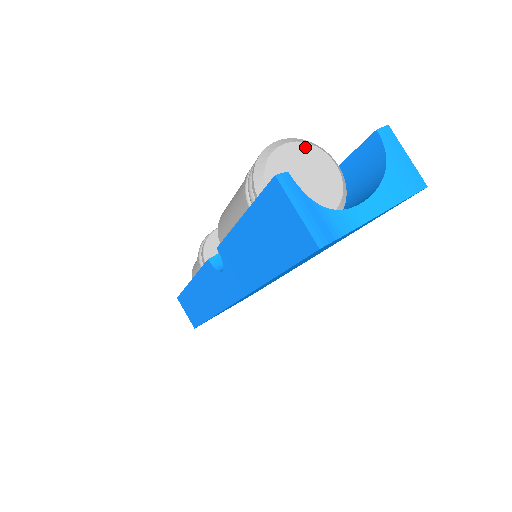
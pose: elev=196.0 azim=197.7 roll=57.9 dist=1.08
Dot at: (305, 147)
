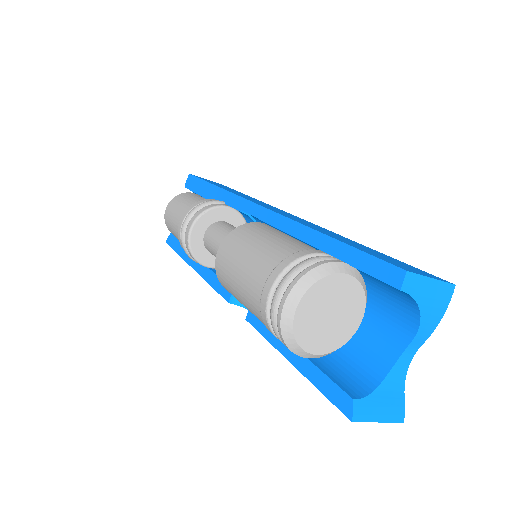
Dot at: (314, 290)
